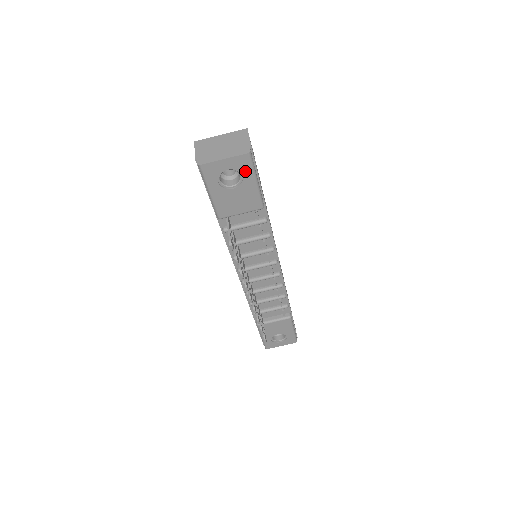
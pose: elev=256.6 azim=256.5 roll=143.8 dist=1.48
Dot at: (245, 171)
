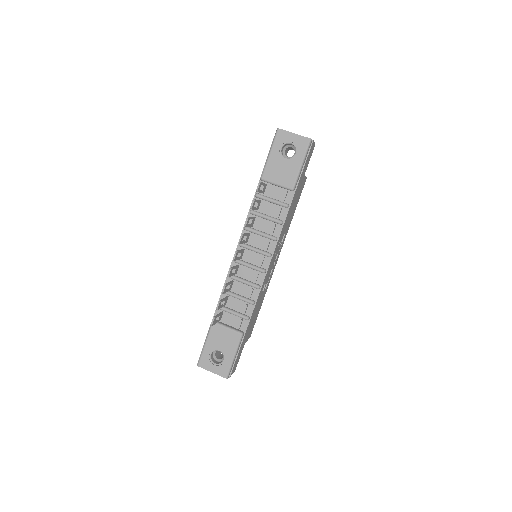
Dot at: (300, 151)
